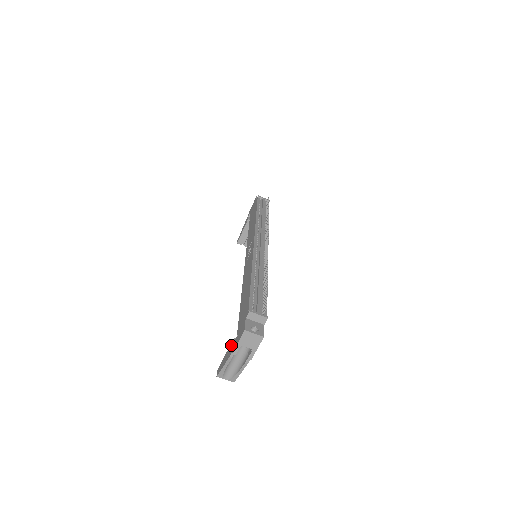
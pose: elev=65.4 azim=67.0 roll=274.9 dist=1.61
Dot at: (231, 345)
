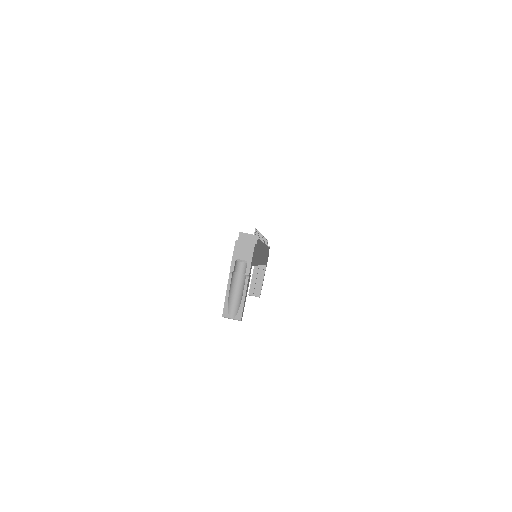
Dot at: occluded
